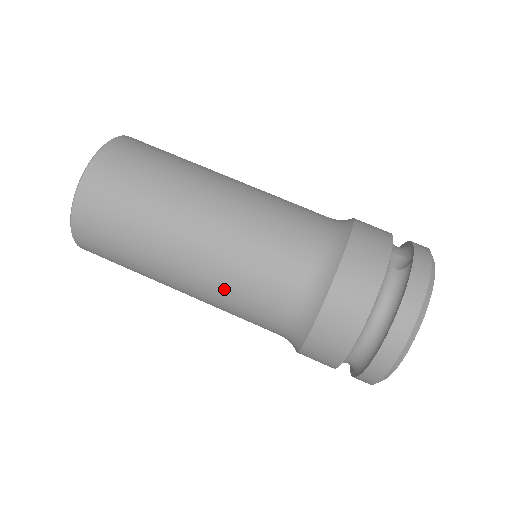
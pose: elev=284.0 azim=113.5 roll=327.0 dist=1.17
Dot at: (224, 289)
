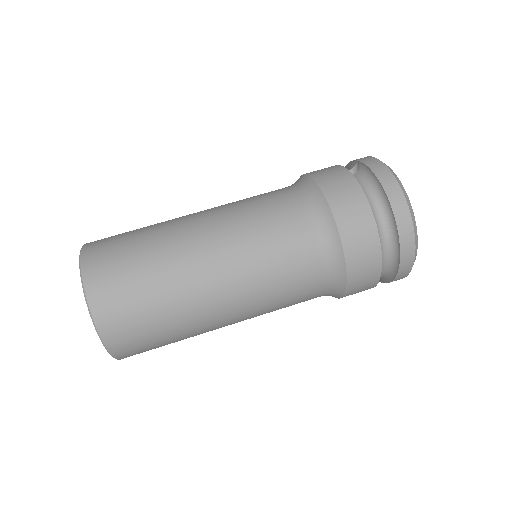
Dot at: (258, 272)
